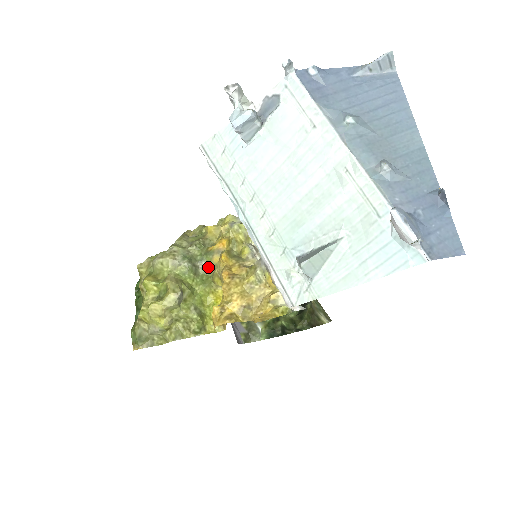
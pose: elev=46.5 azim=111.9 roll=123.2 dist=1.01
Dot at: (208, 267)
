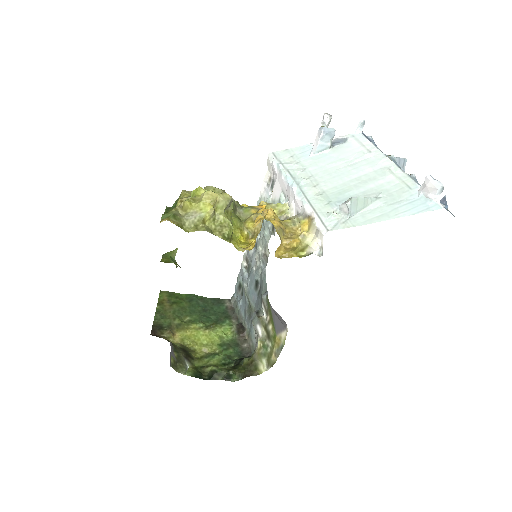
Dot at: (243, 215)
